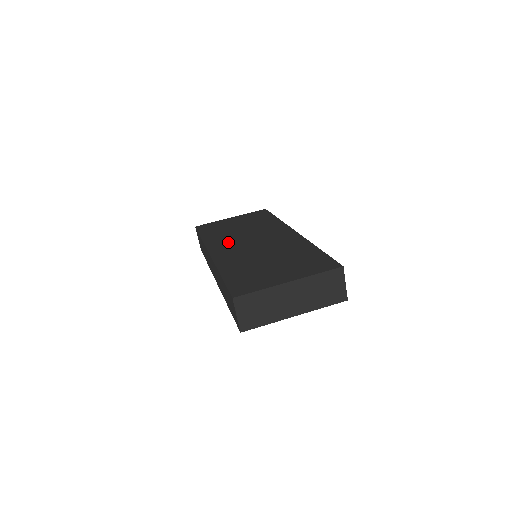
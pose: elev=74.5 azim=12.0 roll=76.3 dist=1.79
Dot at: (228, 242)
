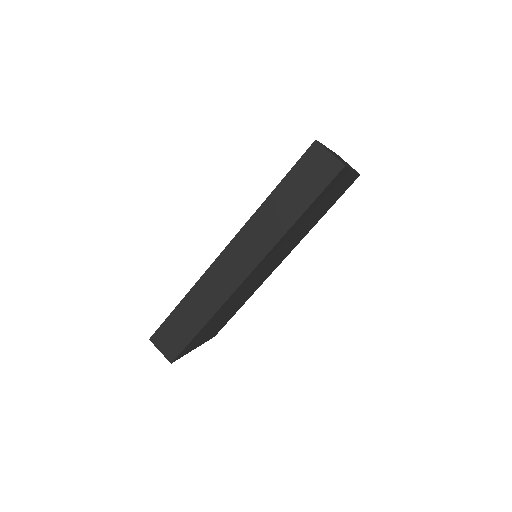
Dot at: occluded
